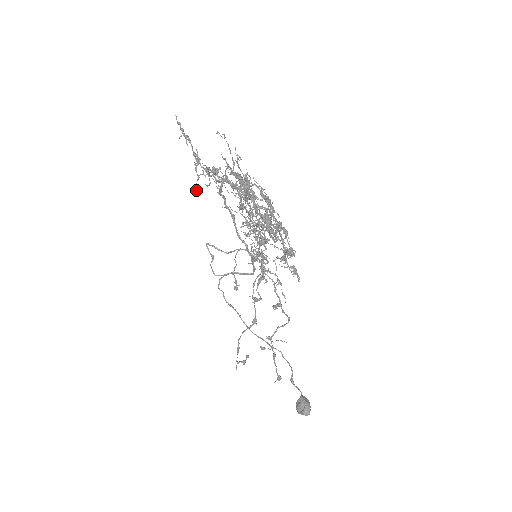
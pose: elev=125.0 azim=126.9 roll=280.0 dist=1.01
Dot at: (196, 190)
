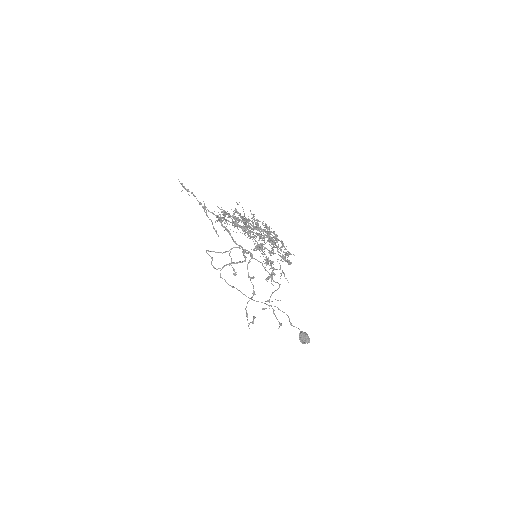
Dot at: (216, 233)
